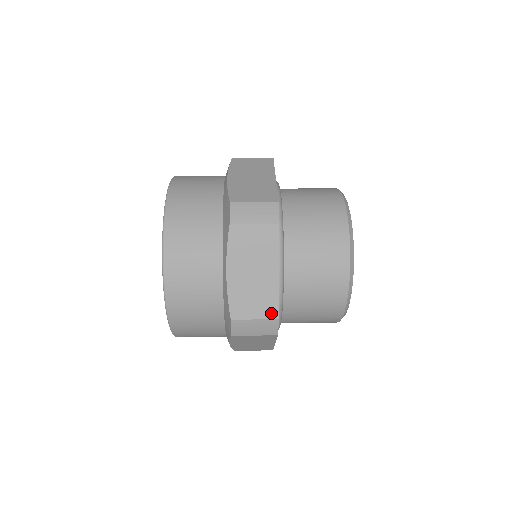
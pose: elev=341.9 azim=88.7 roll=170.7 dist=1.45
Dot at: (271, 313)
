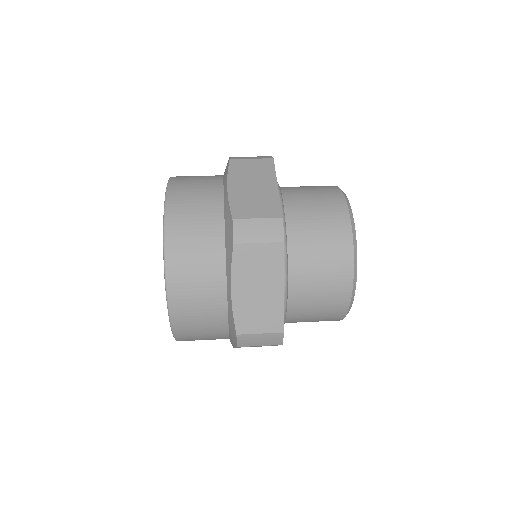
Dot at: occluded
